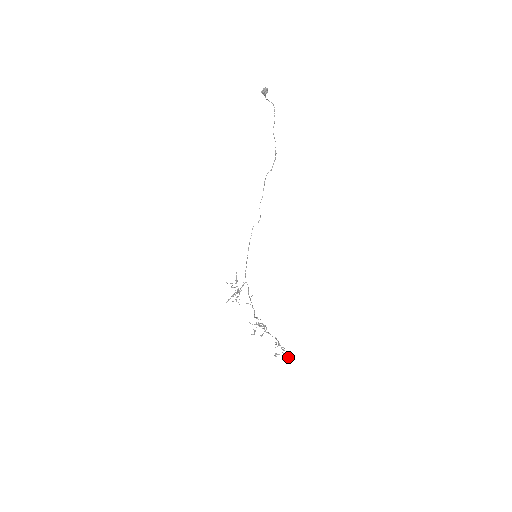
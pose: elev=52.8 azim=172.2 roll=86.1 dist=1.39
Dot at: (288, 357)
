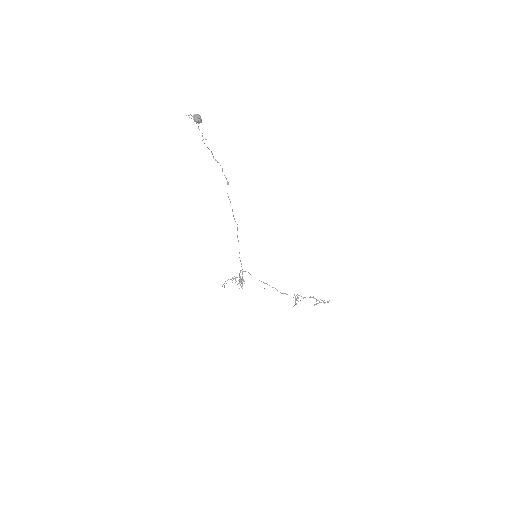
Dot at: (328, 302)
